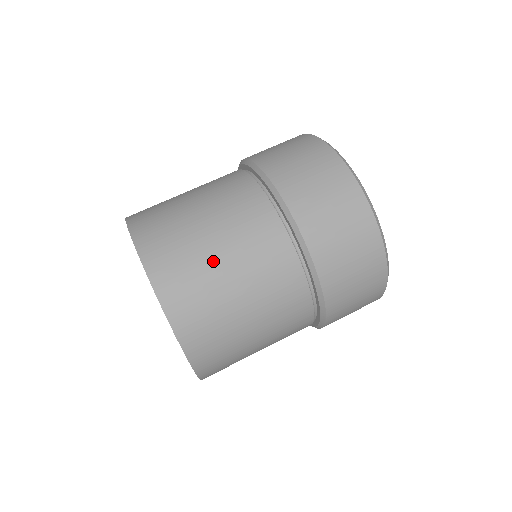
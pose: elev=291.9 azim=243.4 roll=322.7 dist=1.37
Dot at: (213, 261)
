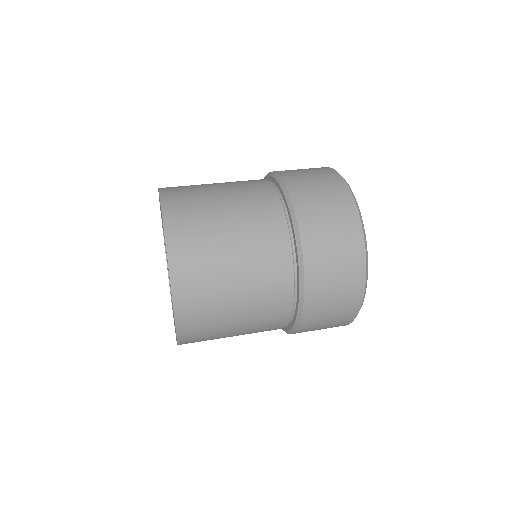
Dot at: (218, 217)
